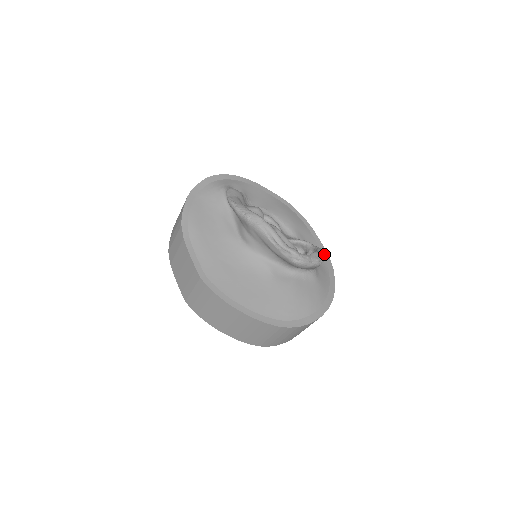
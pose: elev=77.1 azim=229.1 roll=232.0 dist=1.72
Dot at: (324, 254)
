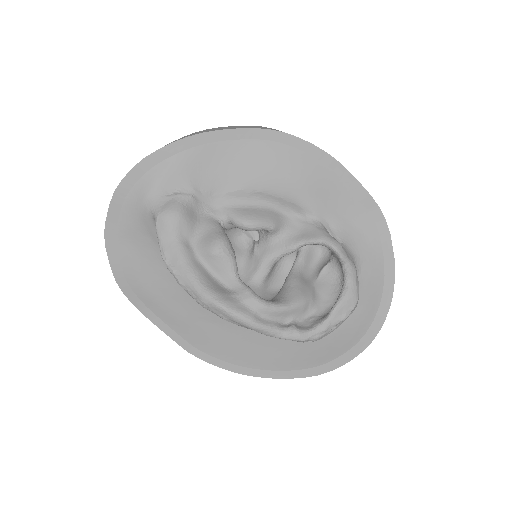
Dot at: (370, 209)
